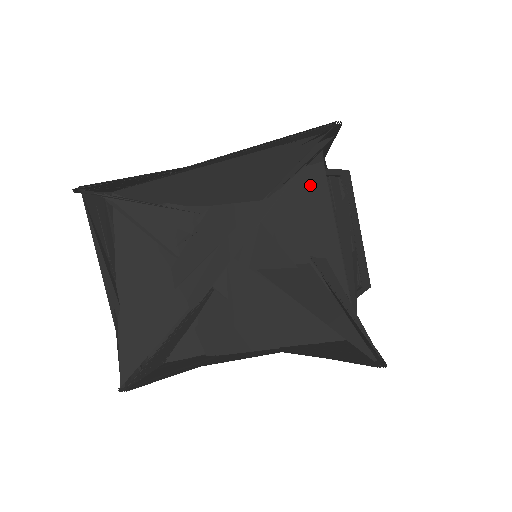
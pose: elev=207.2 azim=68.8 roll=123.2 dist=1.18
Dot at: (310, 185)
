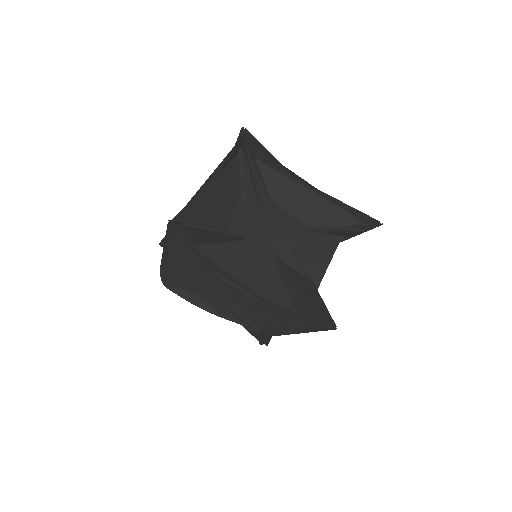
Dot at: (327, 244)
